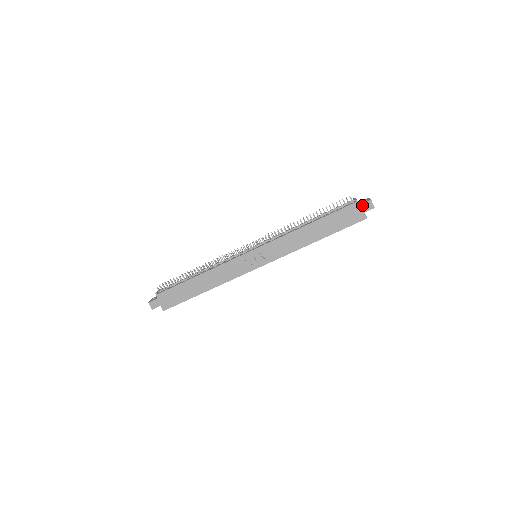
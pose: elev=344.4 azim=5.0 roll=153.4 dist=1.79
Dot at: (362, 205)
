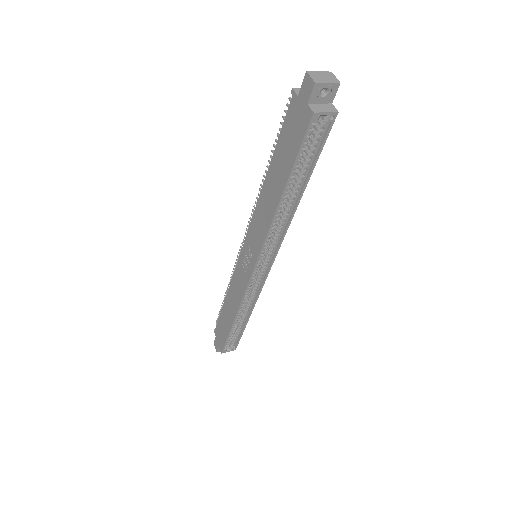
Dot at: (300, 93)
